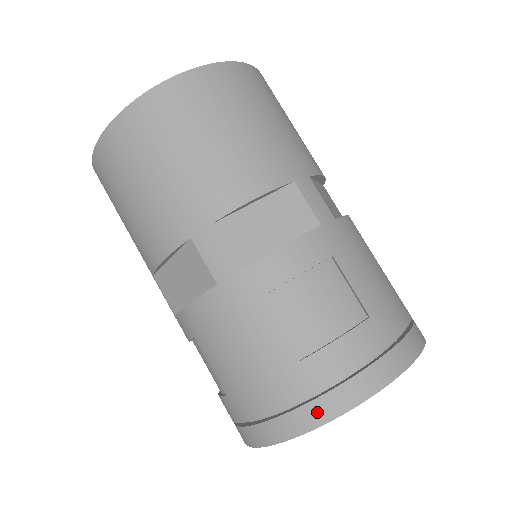
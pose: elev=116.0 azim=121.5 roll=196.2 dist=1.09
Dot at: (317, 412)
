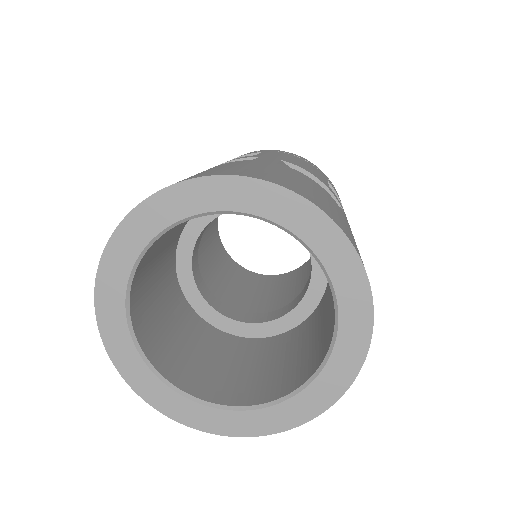
Dot at: occluded
